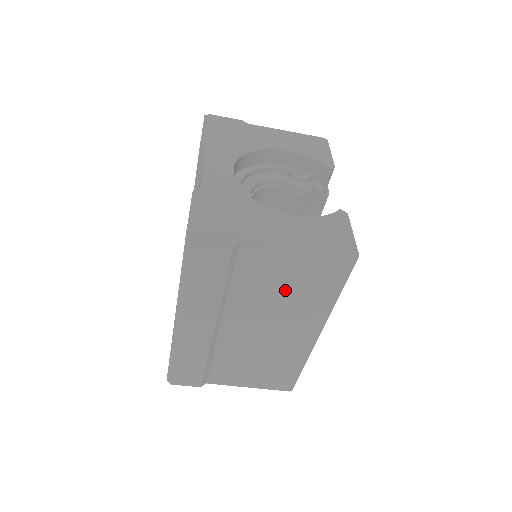
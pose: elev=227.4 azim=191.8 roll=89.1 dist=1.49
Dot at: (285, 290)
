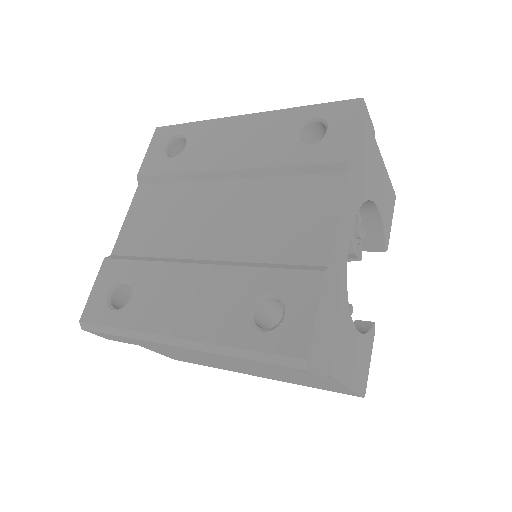
Dot at: (293, 377)
